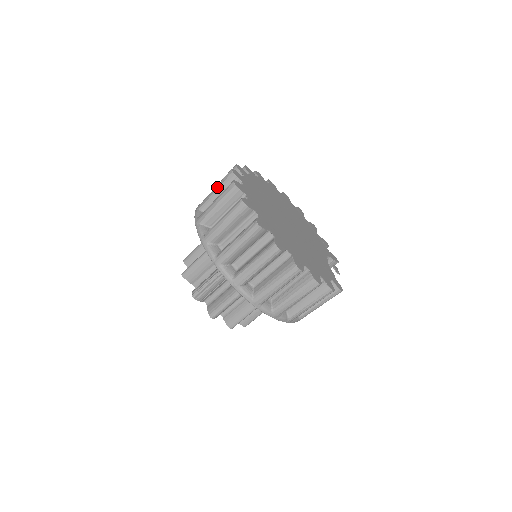
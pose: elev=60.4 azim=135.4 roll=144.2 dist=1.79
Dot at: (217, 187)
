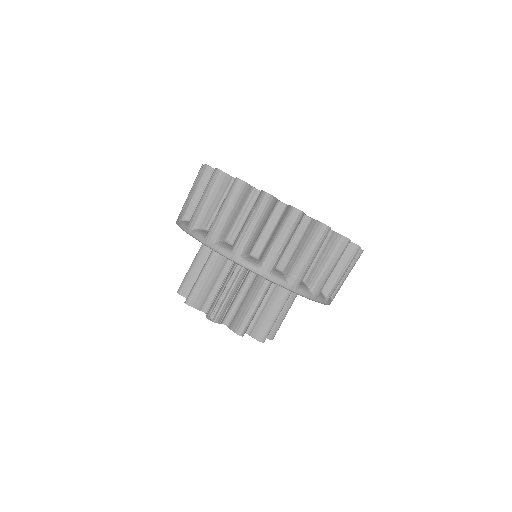
Dot at: (195, 188)
